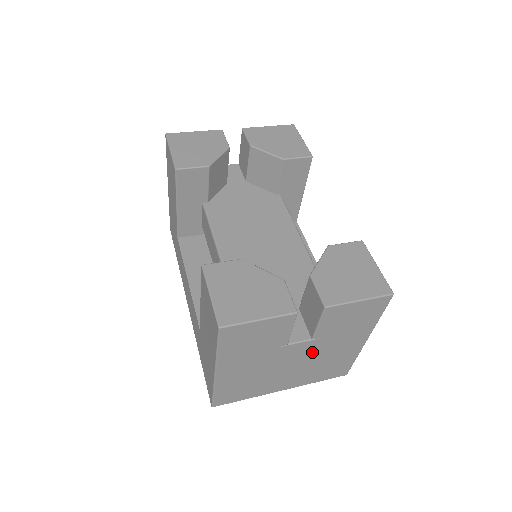
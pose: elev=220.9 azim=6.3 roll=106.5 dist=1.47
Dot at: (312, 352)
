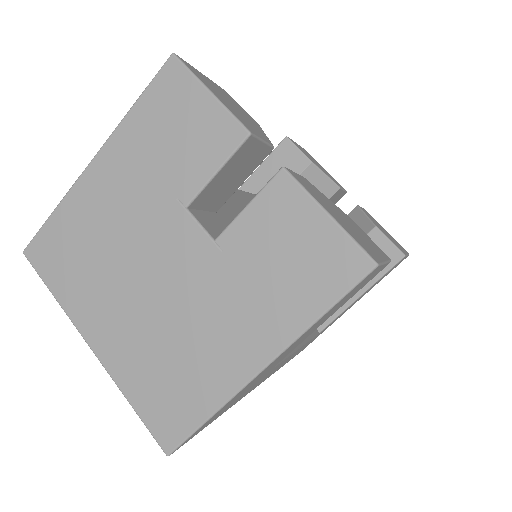
Dot at: (190, 282)
